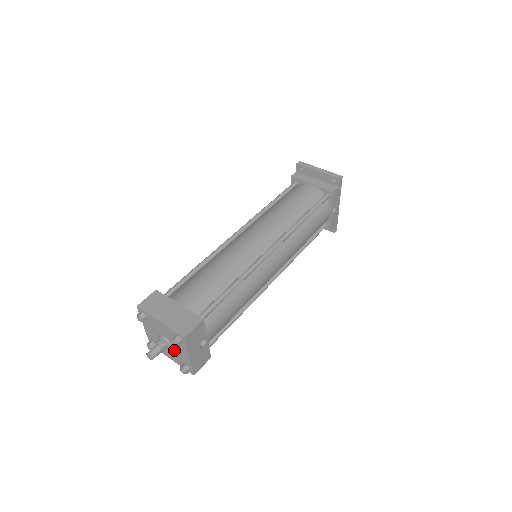
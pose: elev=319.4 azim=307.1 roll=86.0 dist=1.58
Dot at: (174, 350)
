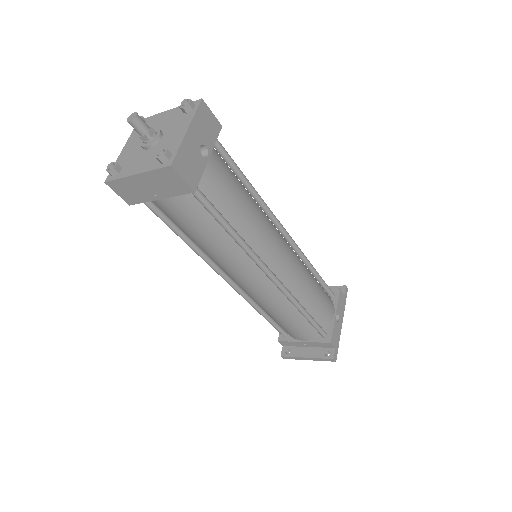
Dot at: (160, 144)
